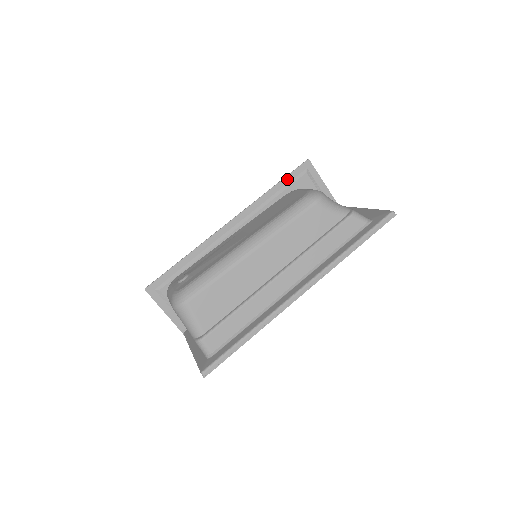
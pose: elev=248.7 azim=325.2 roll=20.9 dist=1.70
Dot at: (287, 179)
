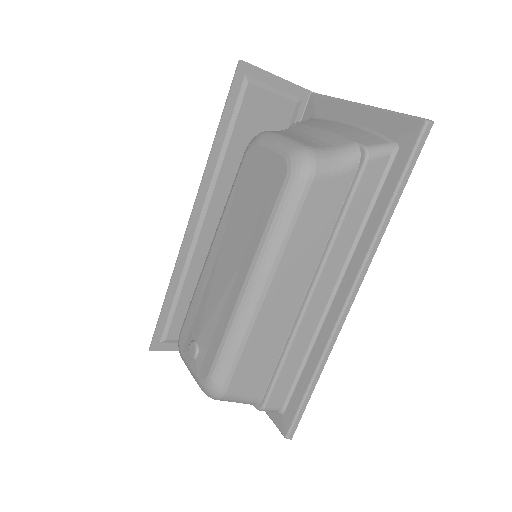
Dot at: (227, 111)
